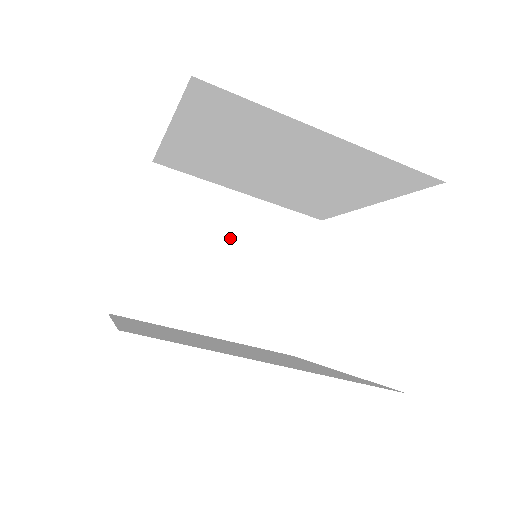
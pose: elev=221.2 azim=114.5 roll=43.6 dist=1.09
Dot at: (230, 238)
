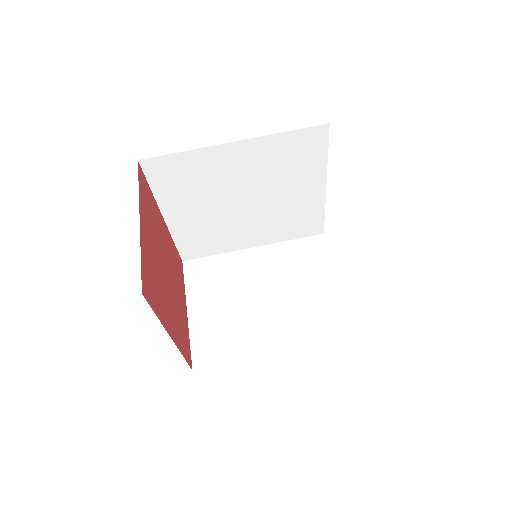
Dot at: (259, 279)
